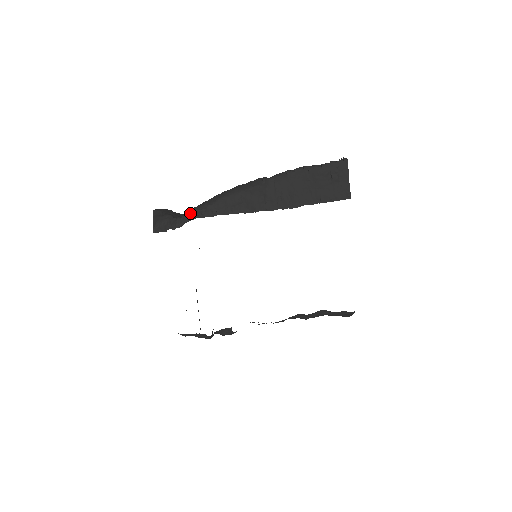
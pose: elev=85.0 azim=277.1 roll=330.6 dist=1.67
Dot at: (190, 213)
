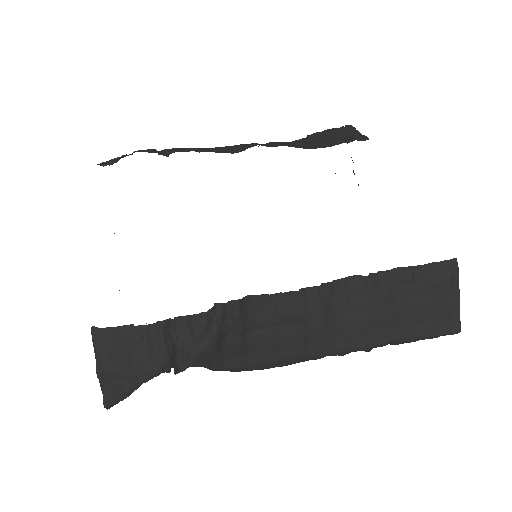
Dot at: (157, 151)
